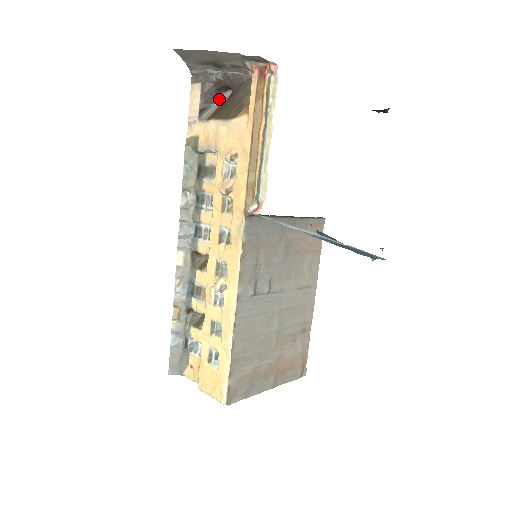
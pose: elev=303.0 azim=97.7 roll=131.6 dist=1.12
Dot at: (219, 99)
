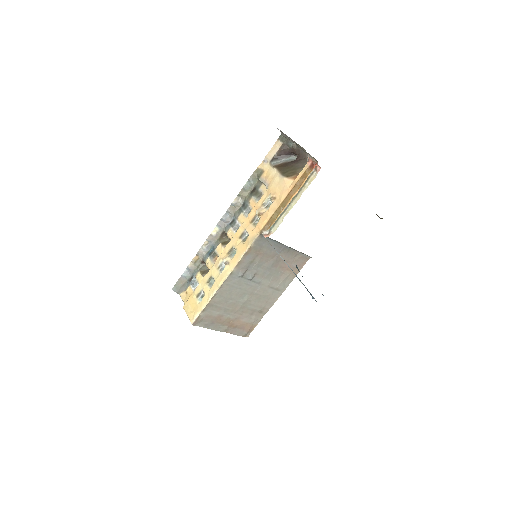
Dot at: (288, 158)
